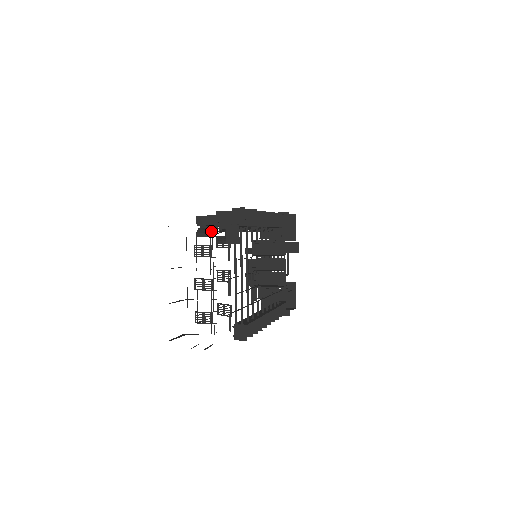
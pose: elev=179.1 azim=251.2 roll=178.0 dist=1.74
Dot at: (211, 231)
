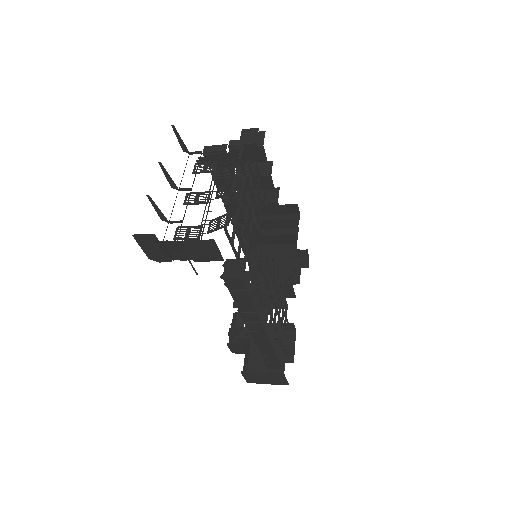
Dot at: occluded
